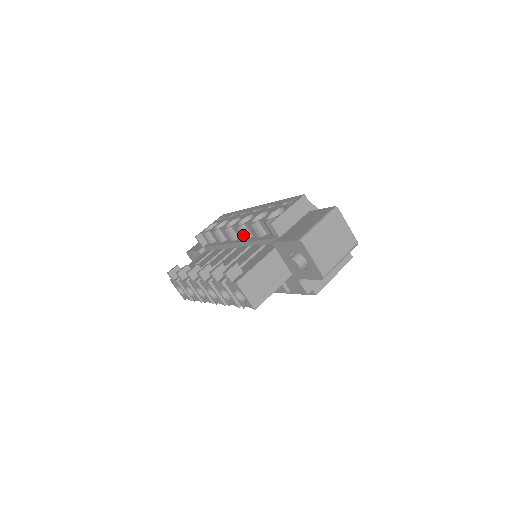
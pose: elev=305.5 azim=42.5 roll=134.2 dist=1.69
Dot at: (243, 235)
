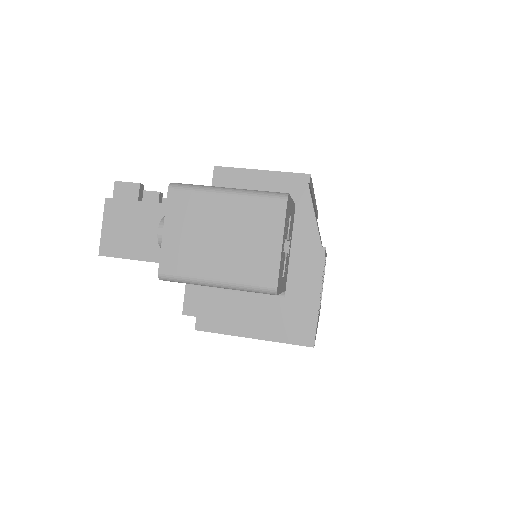
Dot at: occluded
